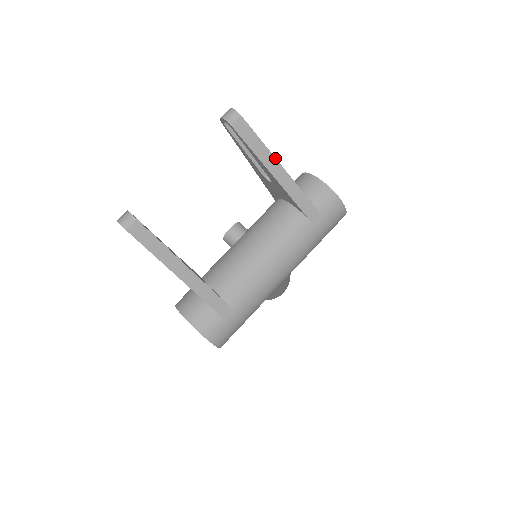
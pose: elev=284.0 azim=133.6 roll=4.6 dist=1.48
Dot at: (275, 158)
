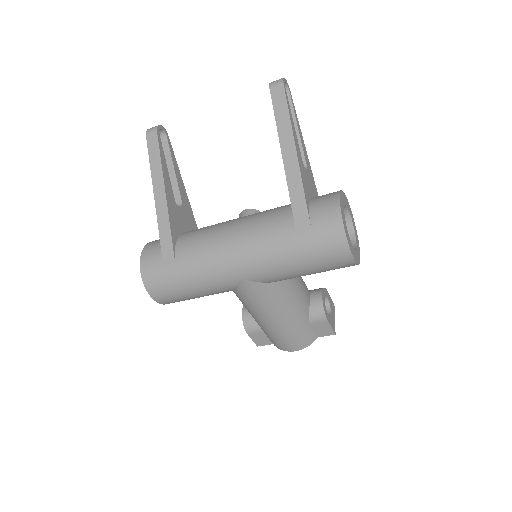
Dot at: (294, 138)
